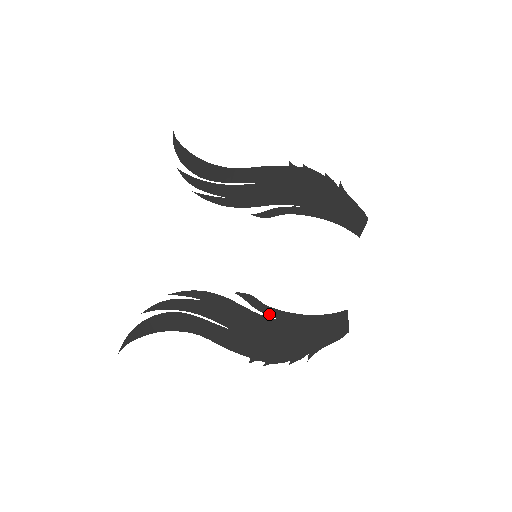
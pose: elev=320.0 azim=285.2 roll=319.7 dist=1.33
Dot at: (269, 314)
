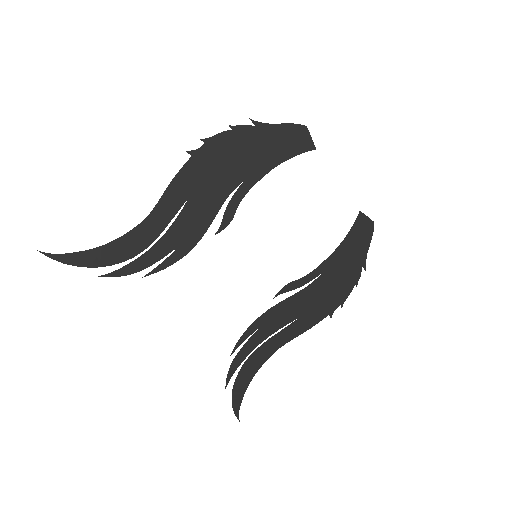
Dot at: (312, 279)
